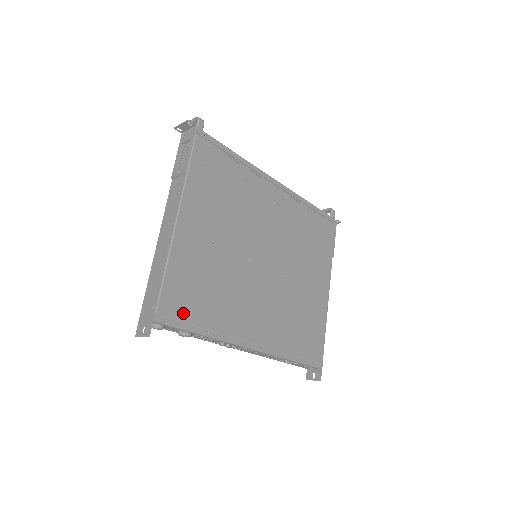
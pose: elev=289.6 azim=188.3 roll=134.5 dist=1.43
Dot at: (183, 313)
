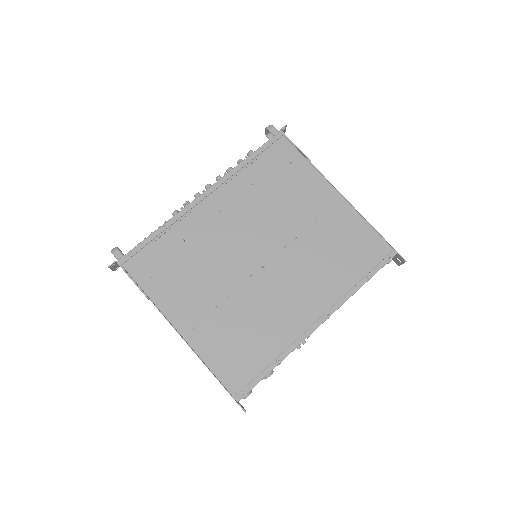
Dot at: (249, 373)
